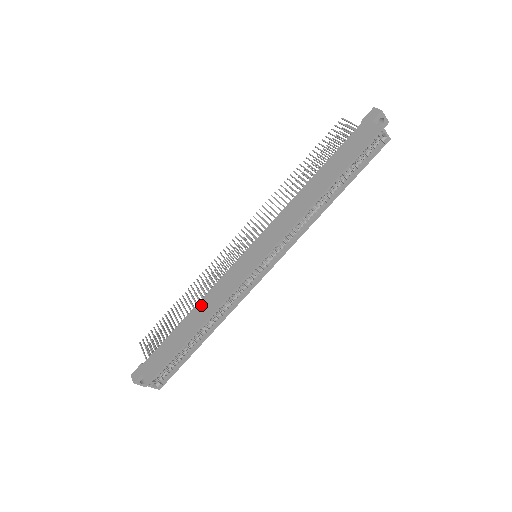
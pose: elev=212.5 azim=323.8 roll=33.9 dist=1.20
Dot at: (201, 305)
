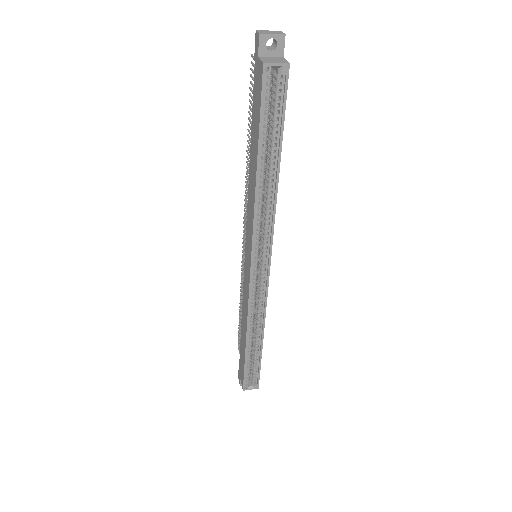
Dot at: (242, 315)
